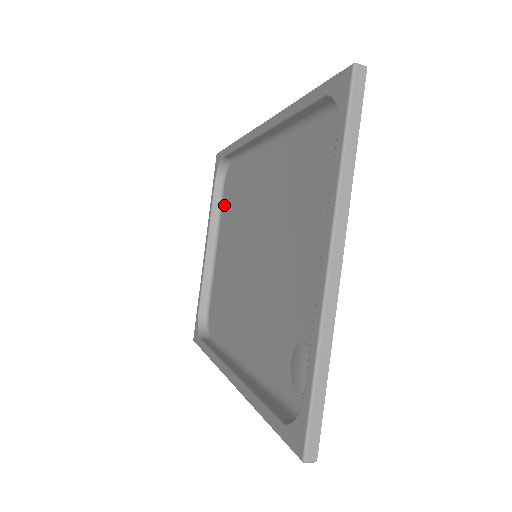
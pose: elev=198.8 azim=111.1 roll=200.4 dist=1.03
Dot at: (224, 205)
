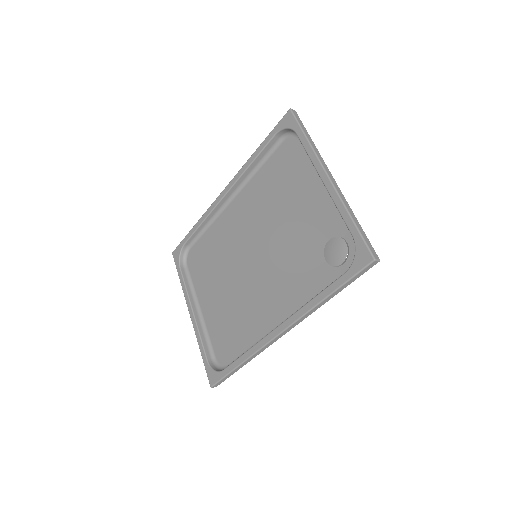
Dot at: (195, 277)
